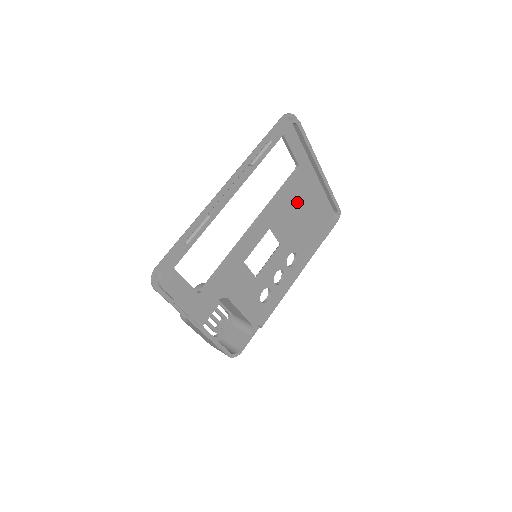
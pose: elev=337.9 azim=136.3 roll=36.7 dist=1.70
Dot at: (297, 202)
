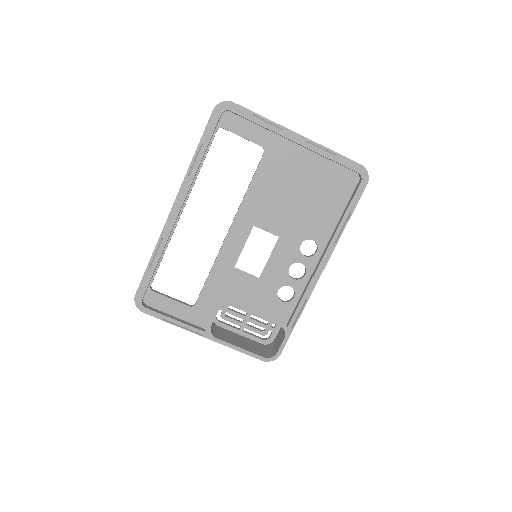
Dot at: (283, 185)
